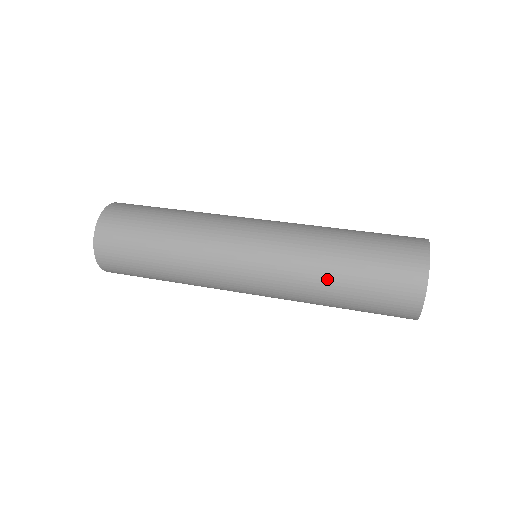
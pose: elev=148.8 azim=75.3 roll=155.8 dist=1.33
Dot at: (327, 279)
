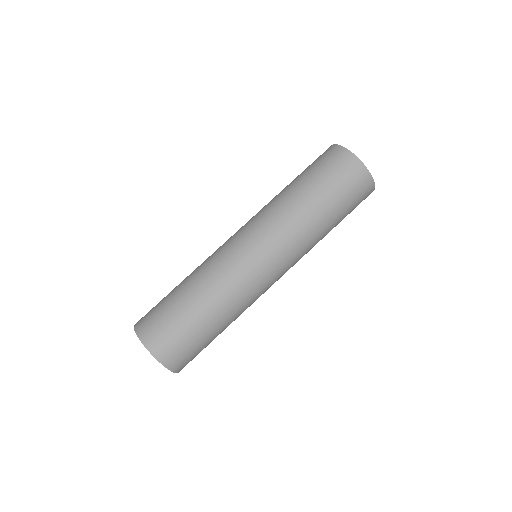
Dot at: (322, 229)
